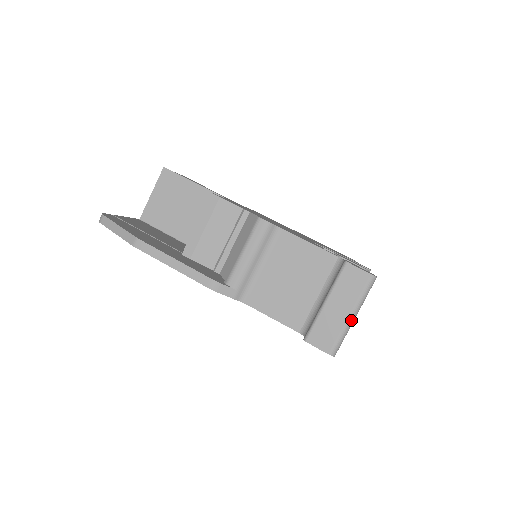
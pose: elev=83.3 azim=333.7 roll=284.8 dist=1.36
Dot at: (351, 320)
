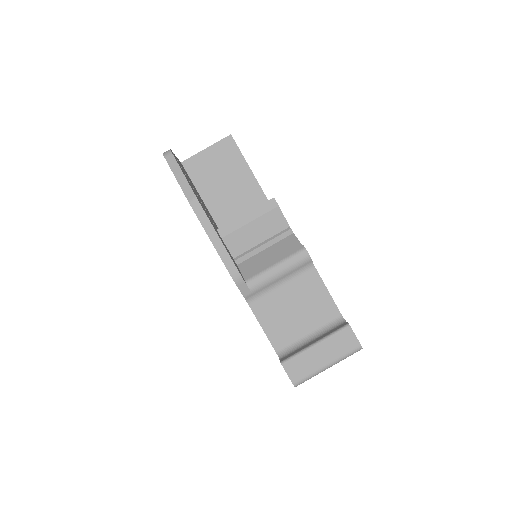
Dot at: (325, 369)
